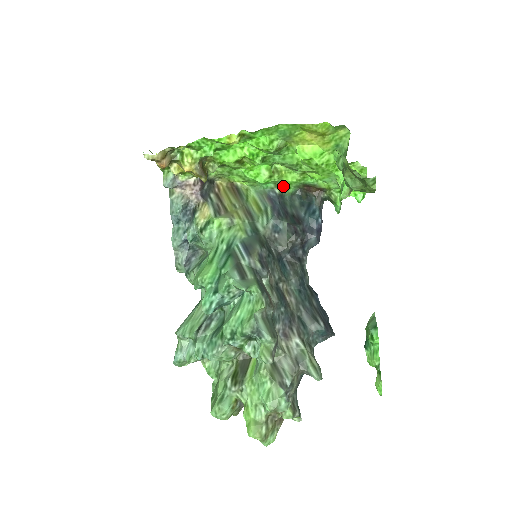
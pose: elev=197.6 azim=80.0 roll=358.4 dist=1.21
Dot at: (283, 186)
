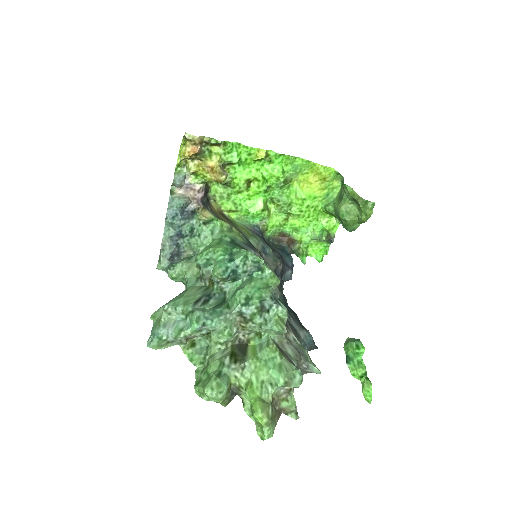
Dot at: (266, 226)
